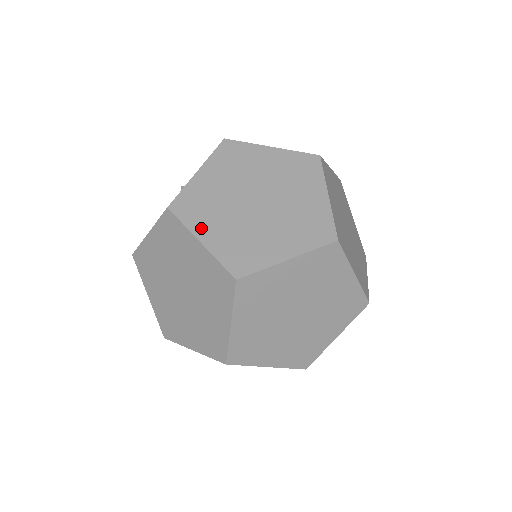
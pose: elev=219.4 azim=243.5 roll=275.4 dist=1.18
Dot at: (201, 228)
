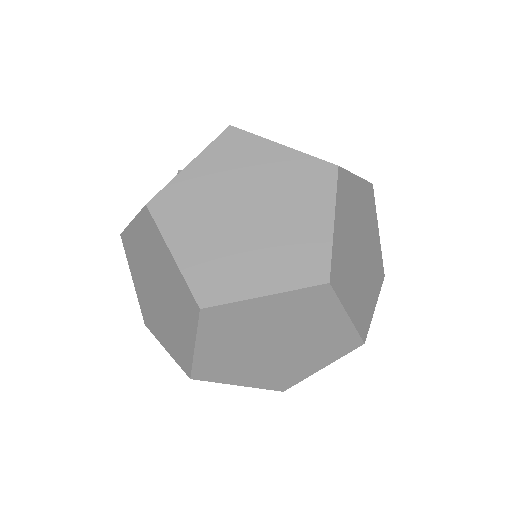
Dot at: (177, 237)
